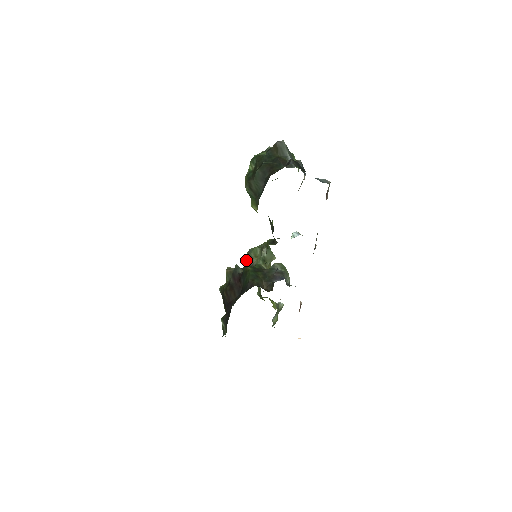
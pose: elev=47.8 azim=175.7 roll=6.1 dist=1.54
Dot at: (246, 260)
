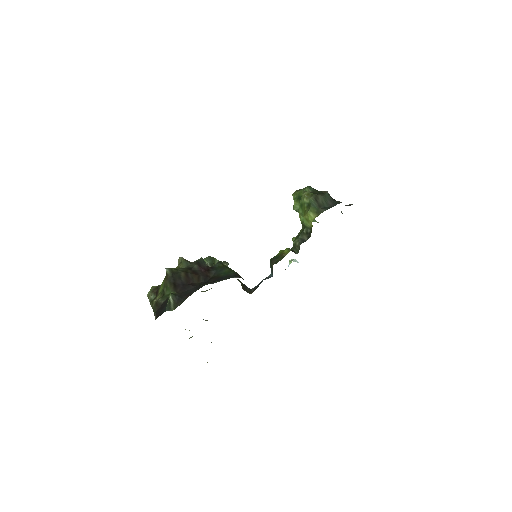
Dot at: (208, 261)
